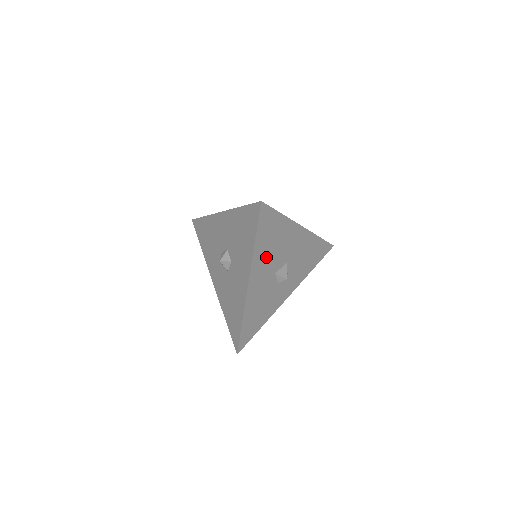
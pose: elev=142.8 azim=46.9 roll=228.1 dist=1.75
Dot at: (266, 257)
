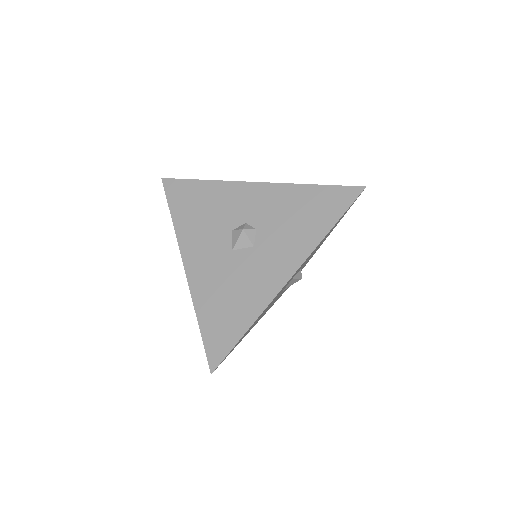
Dot at: (259, 318)
